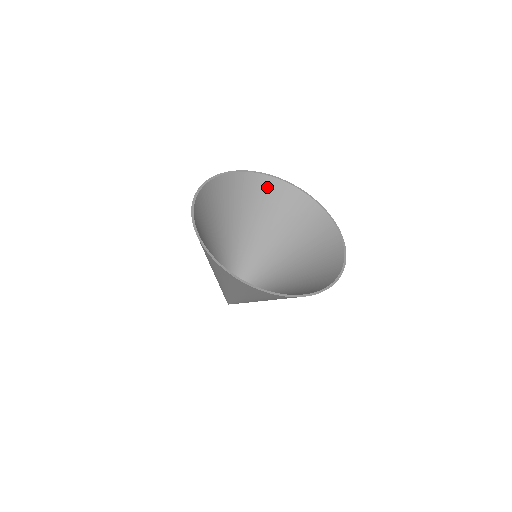
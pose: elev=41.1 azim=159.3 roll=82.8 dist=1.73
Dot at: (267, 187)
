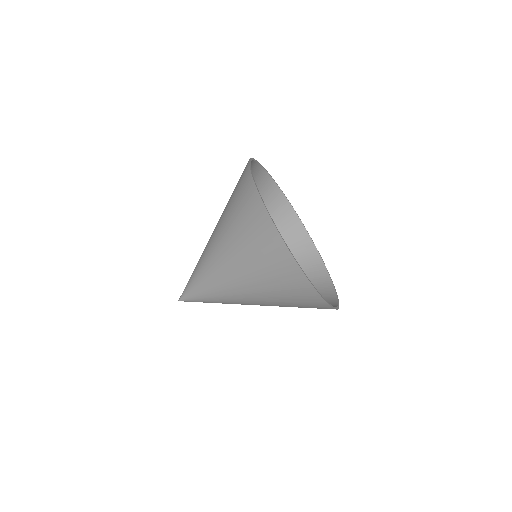
Dot at: (274, 198)
